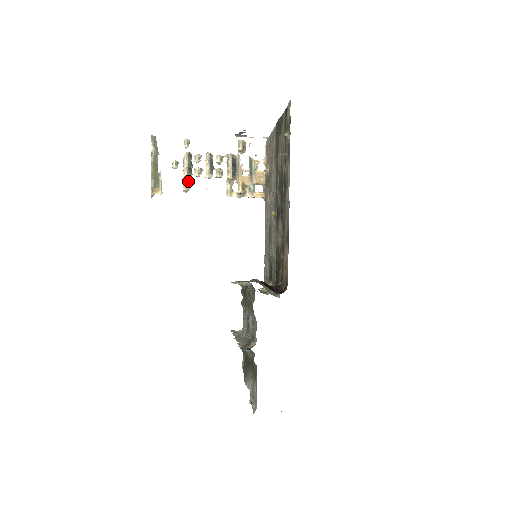
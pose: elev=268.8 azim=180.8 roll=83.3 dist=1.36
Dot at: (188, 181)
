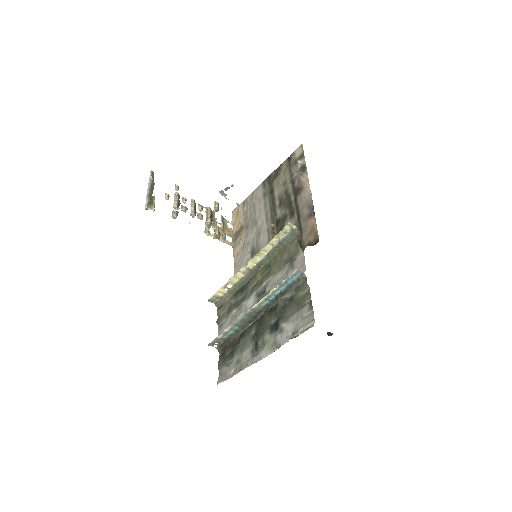
Dot at: (176, 211)
